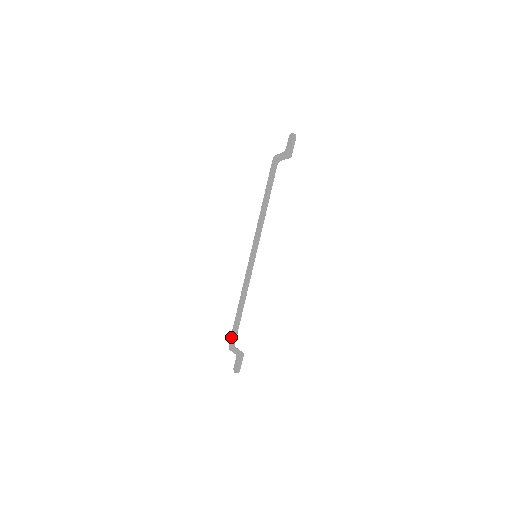
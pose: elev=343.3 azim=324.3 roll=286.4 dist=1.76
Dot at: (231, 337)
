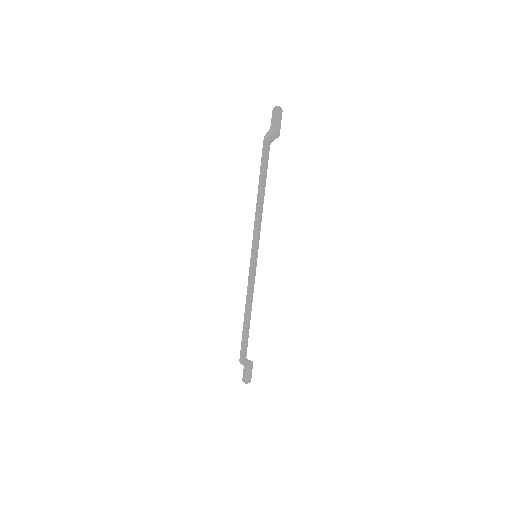
Dot at: (241, 350)
